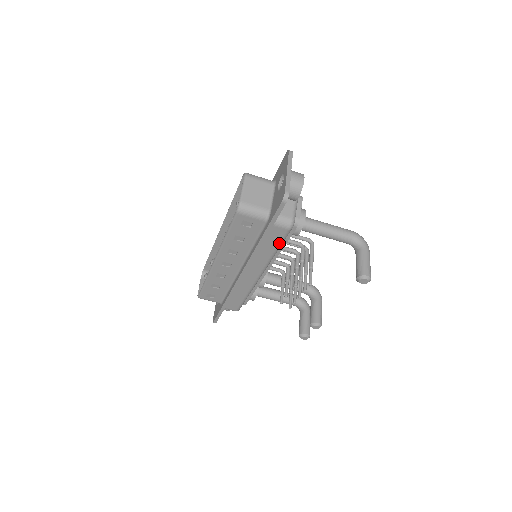
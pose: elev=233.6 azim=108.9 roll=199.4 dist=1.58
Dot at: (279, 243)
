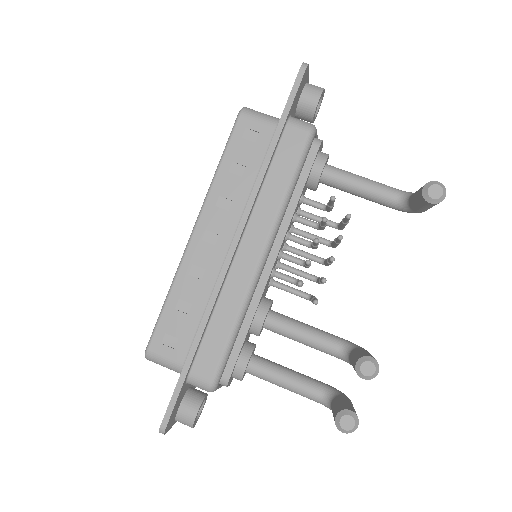
Dot at: (295, 165)
